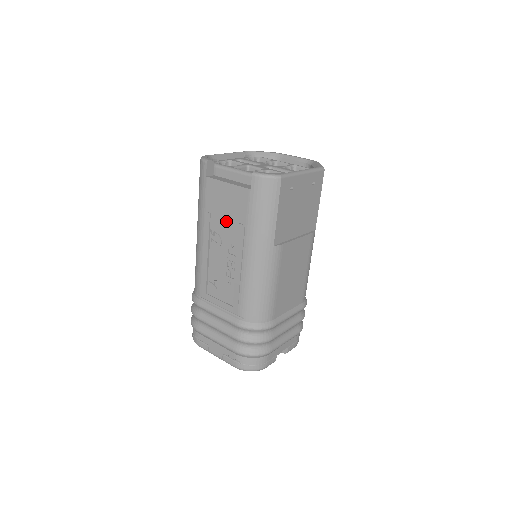
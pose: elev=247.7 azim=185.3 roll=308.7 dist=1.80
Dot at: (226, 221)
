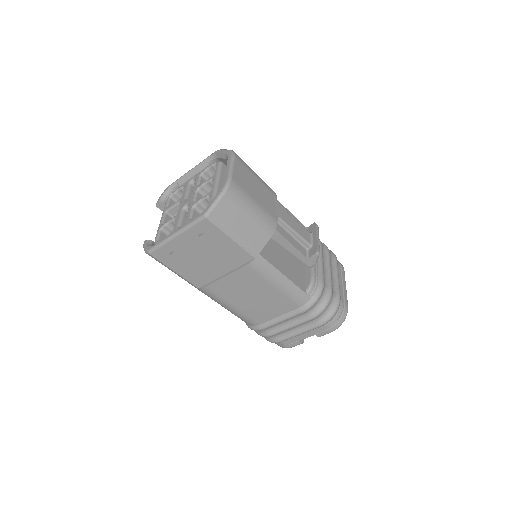
Dot at: occluded
